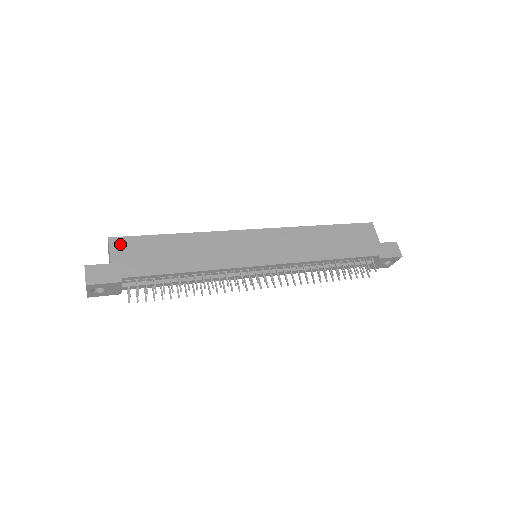
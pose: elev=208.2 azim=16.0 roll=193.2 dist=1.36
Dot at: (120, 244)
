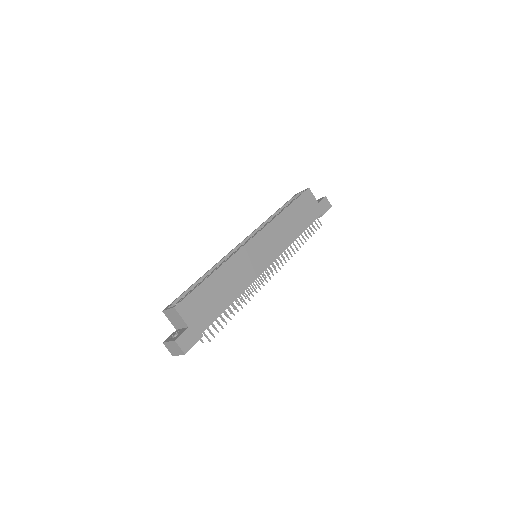
Dot at: (184, 307)
